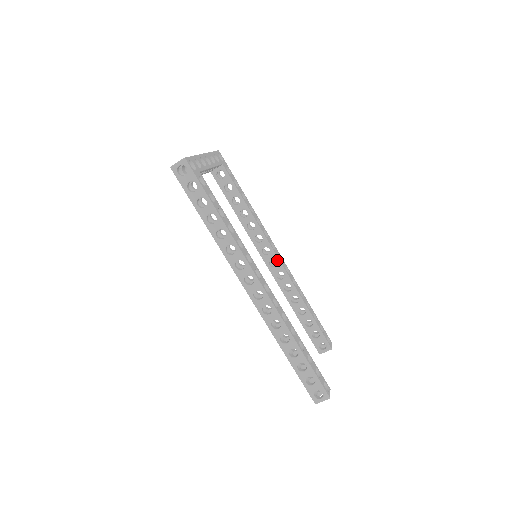
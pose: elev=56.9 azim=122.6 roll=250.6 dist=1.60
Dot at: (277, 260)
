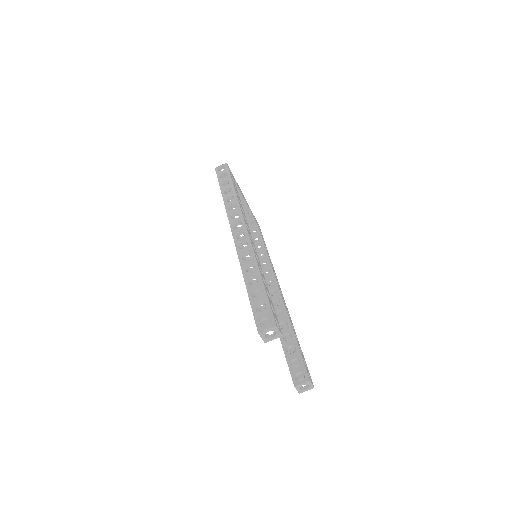
Dot at: (277, 289)
